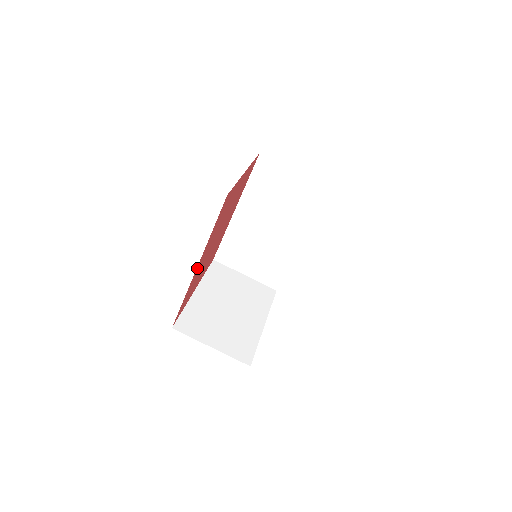
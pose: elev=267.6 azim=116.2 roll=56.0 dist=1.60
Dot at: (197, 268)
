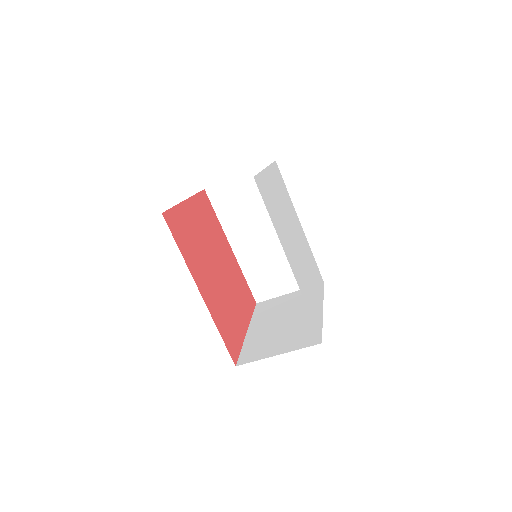
Dot at: (203, 294)
